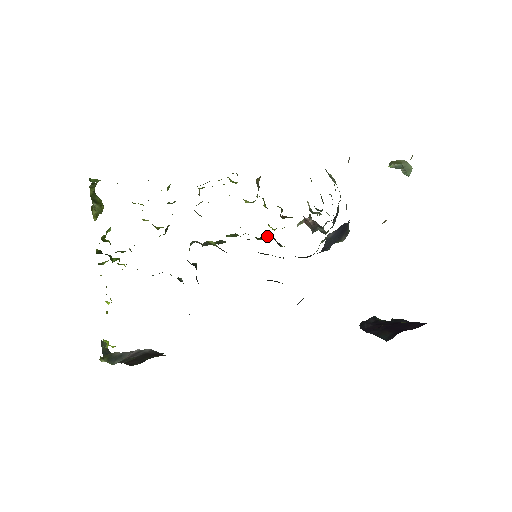
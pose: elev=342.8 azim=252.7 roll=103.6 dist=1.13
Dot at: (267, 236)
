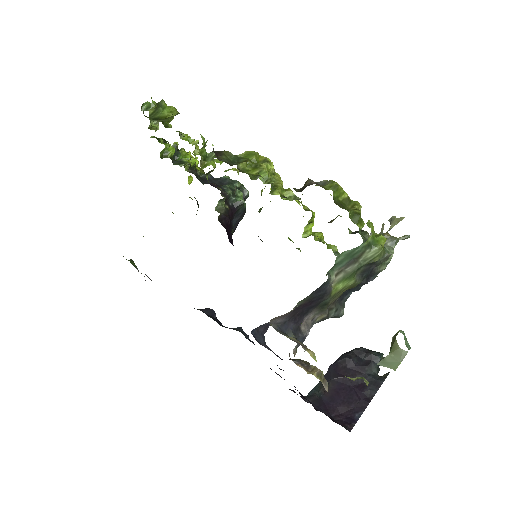
Dot at: occluded
